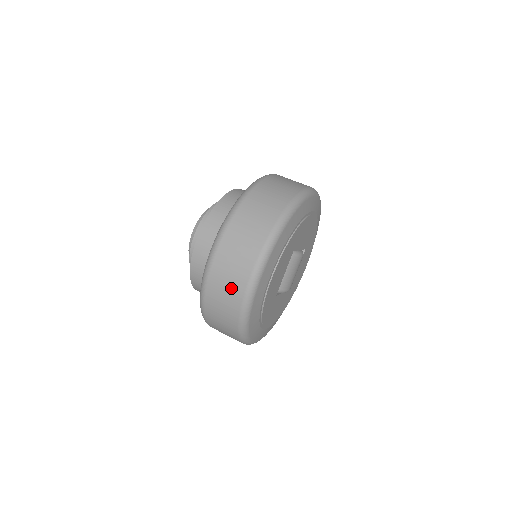
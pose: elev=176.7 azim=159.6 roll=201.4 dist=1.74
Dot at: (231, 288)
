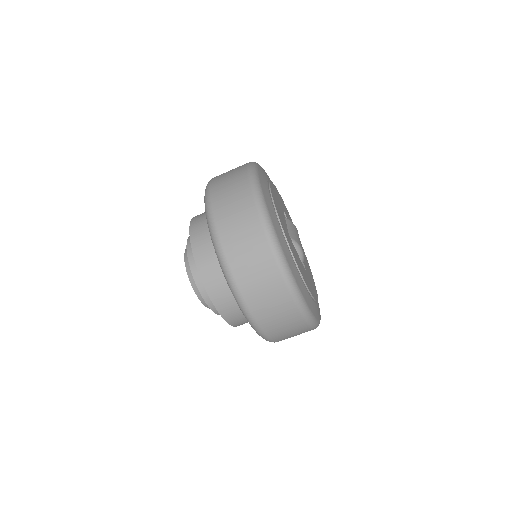
Dot at: (235, 188)
